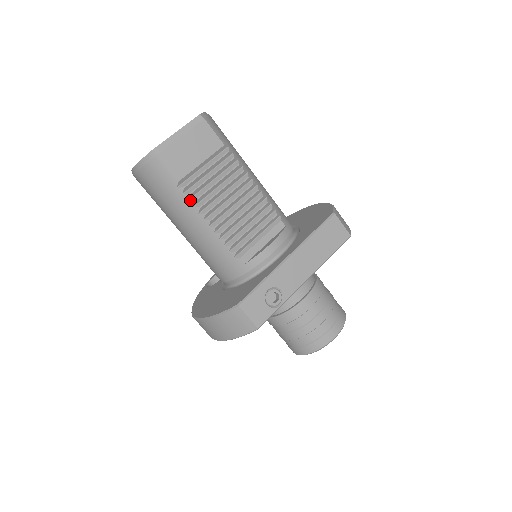
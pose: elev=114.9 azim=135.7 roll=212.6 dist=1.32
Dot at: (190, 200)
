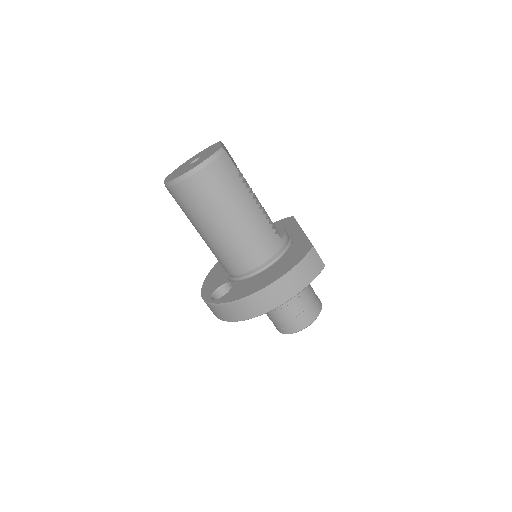
Dot at: (247, 188)
